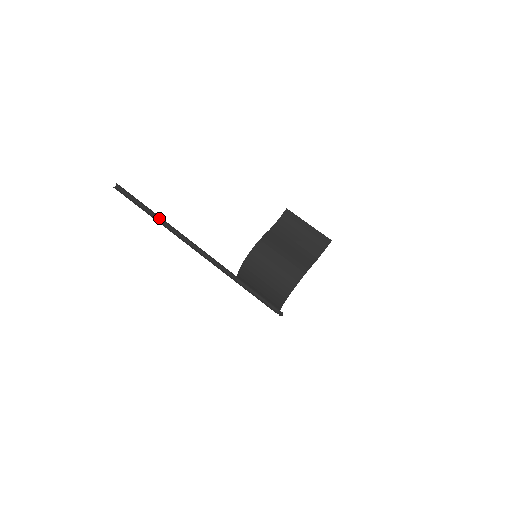
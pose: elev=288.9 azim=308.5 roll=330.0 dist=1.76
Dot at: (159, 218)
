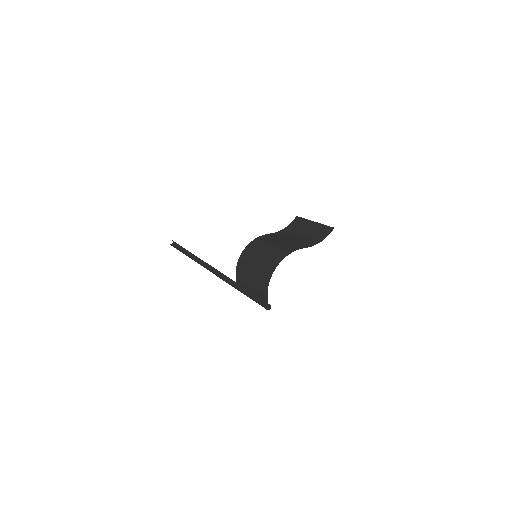
Dot at: (192, 256)
